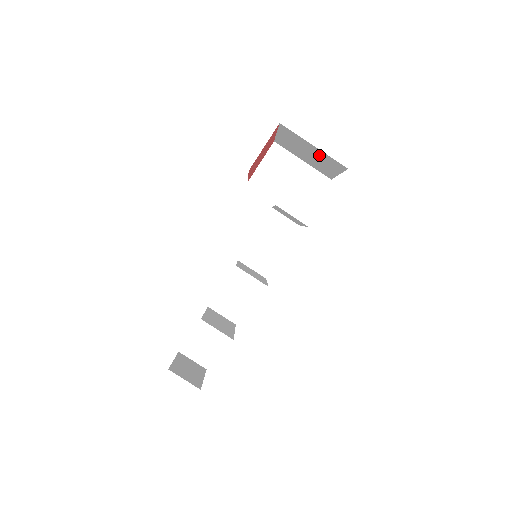
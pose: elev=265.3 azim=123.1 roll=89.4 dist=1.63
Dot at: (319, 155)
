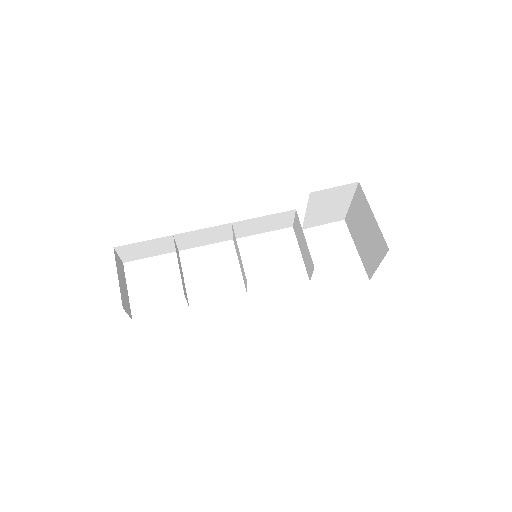
Dot at: (370, 255)
